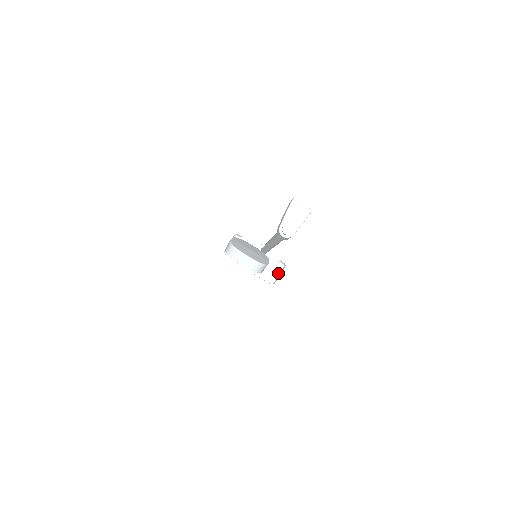
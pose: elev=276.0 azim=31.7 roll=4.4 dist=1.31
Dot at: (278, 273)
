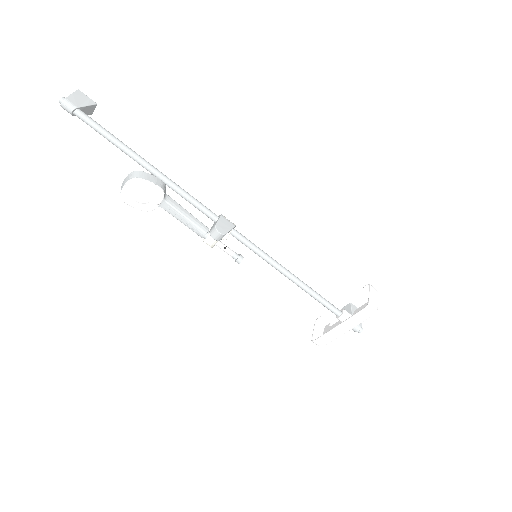
Dot at: occluded
